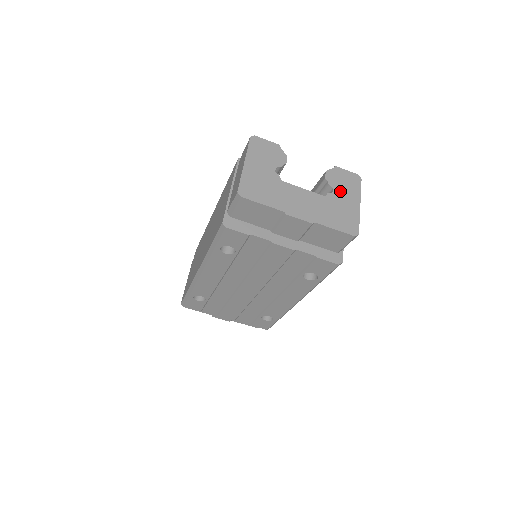
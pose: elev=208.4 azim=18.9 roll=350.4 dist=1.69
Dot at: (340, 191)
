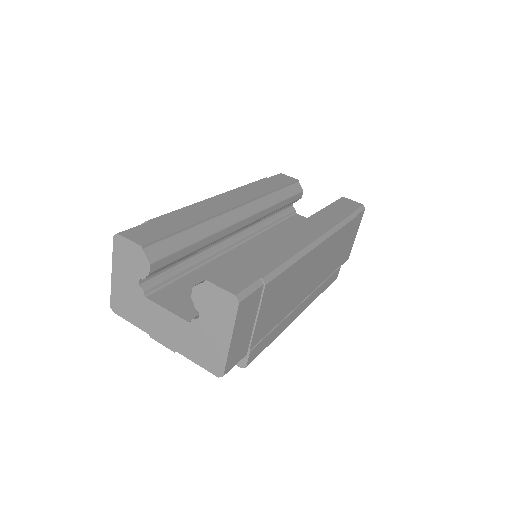
Dot at: (207, 318)
